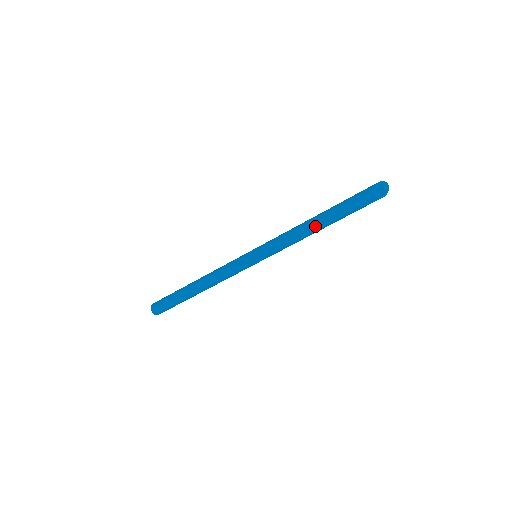
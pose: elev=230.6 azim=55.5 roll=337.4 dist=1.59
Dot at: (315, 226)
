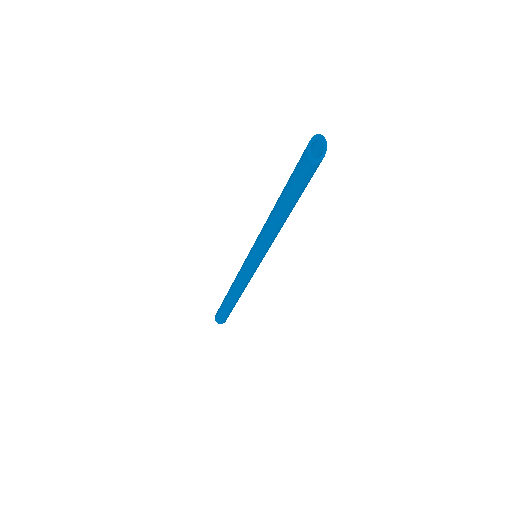
Dot at: (282, 217)
